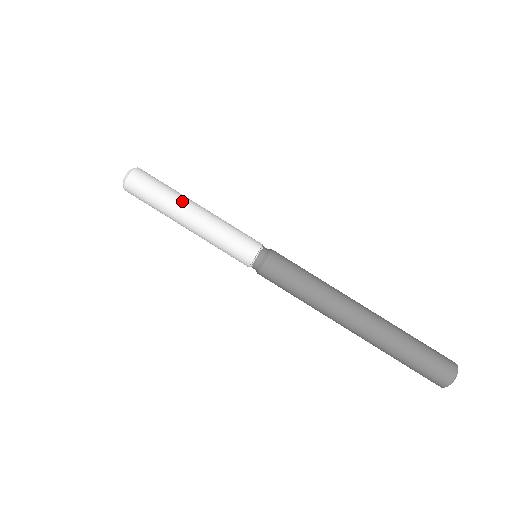
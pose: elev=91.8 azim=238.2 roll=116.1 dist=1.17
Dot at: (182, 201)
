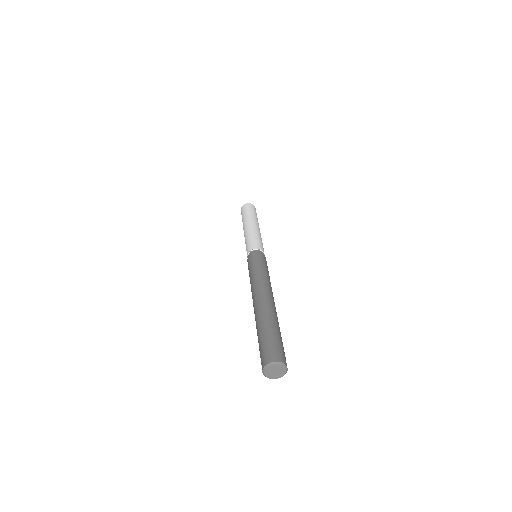
Dot at: (253, 219)
